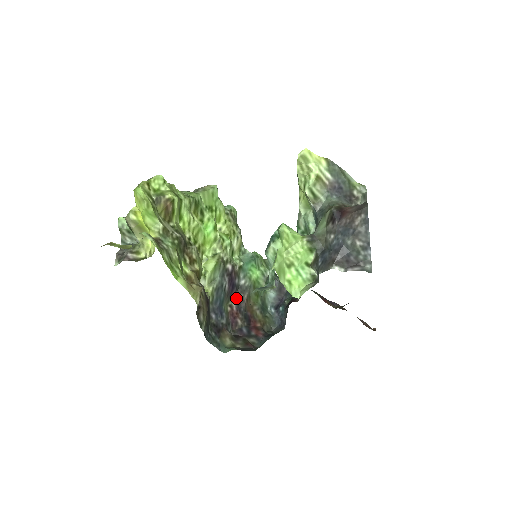
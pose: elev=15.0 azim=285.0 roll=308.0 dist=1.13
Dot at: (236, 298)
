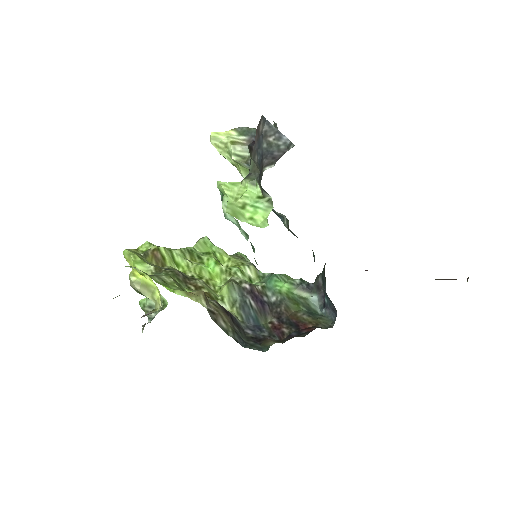
Dot at: (274, 314)
